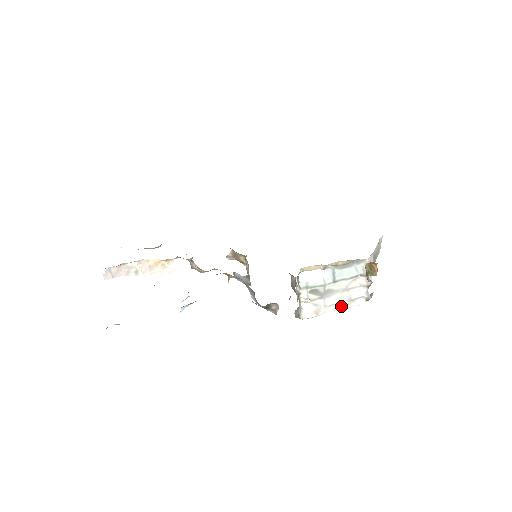
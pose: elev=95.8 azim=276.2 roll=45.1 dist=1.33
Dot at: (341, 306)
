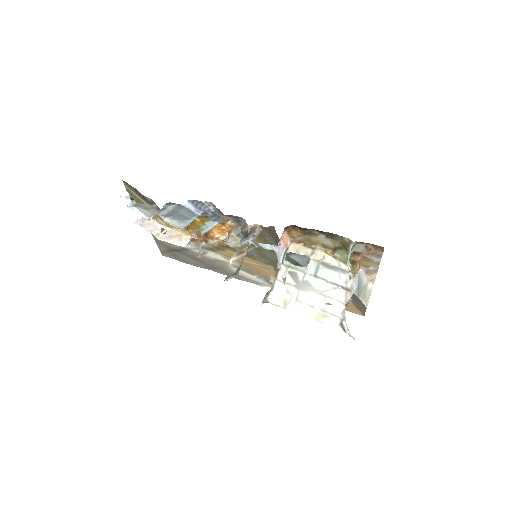
Dot at: (312, 313)
